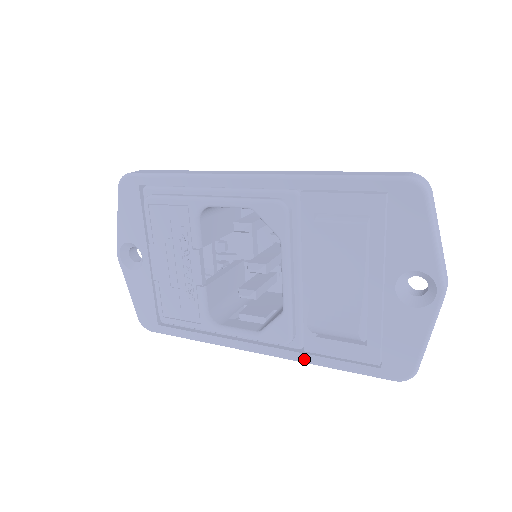
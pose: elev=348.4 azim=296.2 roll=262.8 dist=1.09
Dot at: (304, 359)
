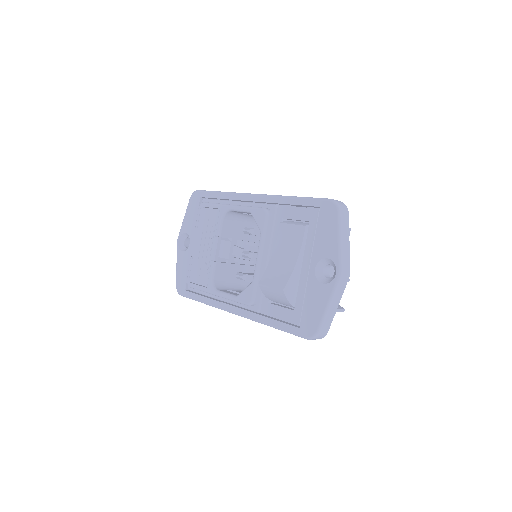
Dot at: (259, 319)
